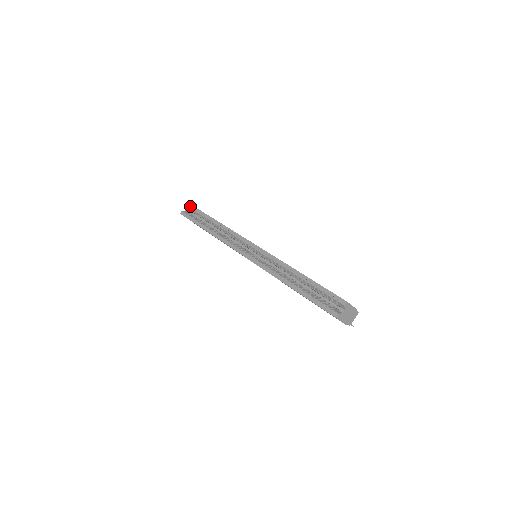
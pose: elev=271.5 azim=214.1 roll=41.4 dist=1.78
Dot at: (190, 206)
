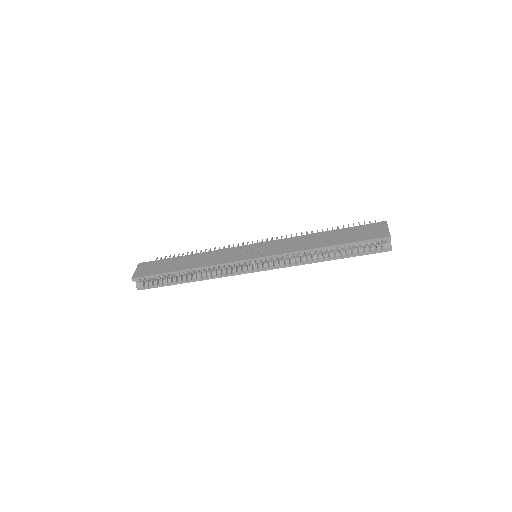
Dot at: (140, 279)
